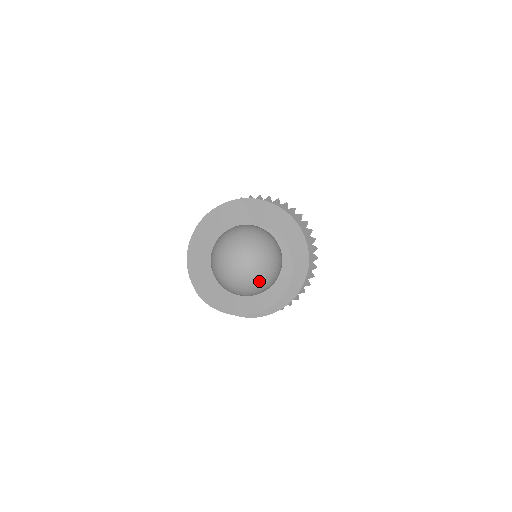
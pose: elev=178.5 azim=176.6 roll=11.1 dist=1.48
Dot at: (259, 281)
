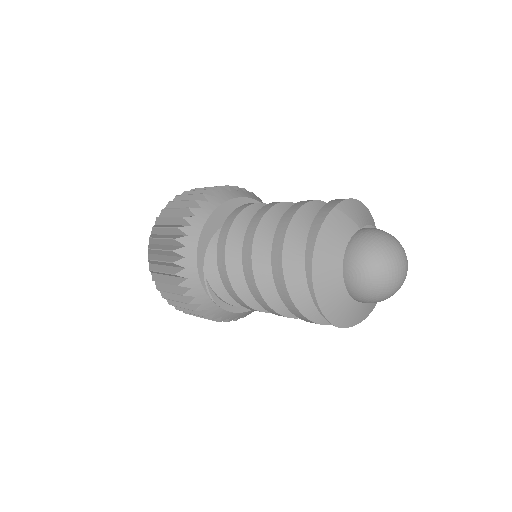
Dot at: occluded
